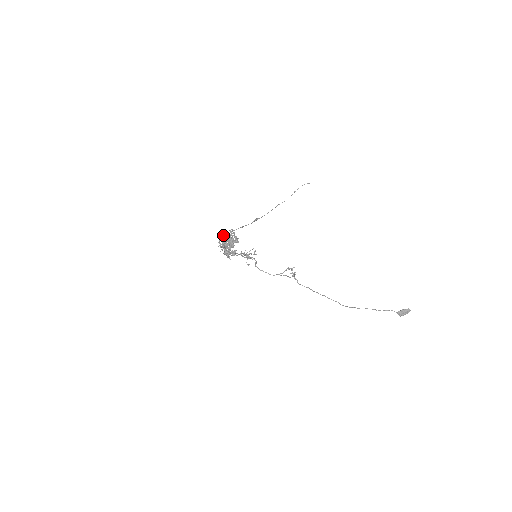
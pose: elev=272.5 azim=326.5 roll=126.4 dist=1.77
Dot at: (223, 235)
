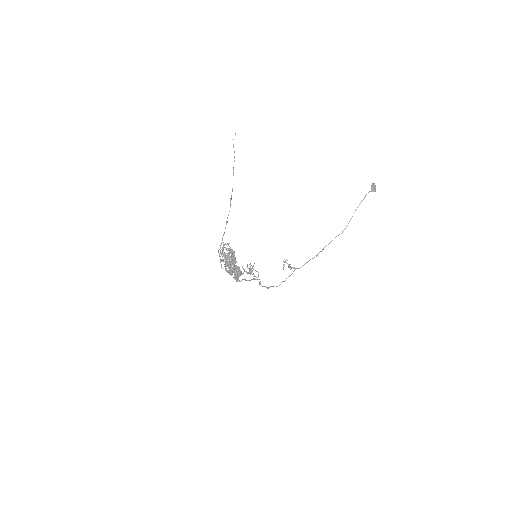
Dot at: (220, 252)
